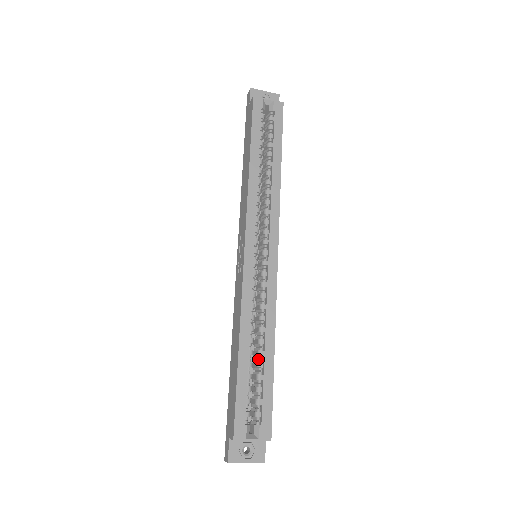
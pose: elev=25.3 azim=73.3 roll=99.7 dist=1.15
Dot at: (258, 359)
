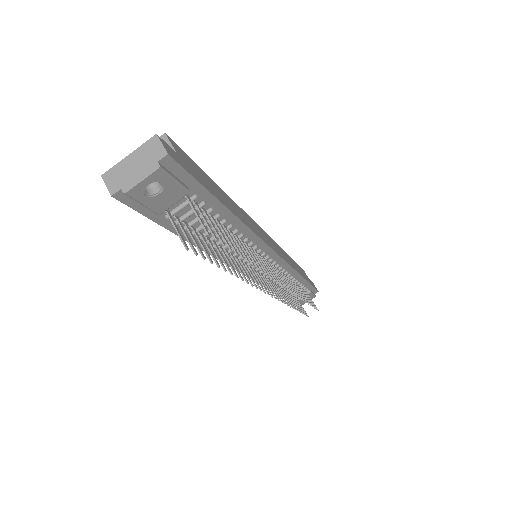
Dot at: occluded
